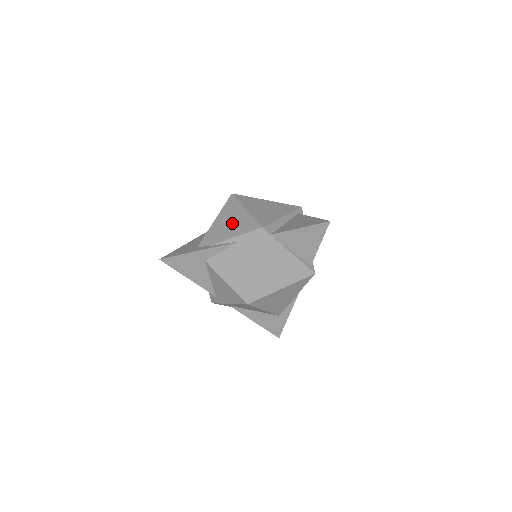
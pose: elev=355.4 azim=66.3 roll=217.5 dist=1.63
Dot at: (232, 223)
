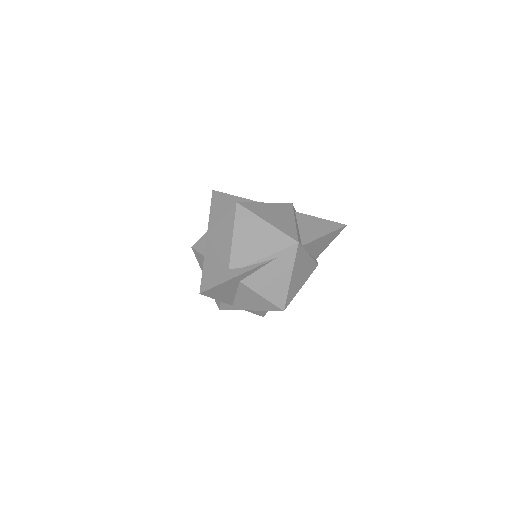
Dot at: (259, 239)
